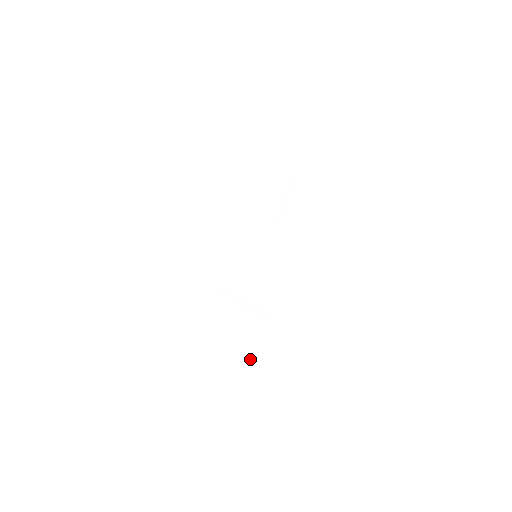
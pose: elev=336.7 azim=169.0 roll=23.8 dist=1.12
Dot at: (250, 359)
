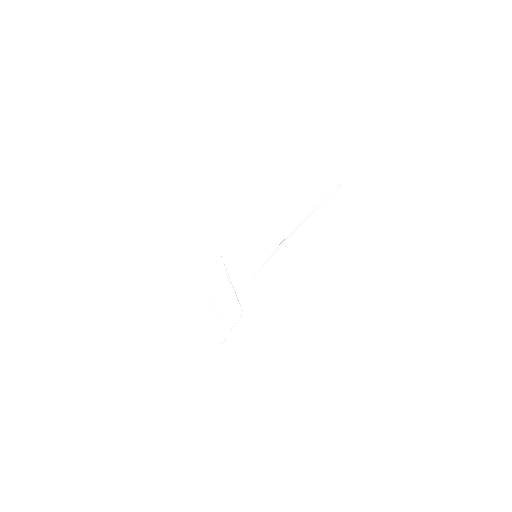
Dot at: (219, 332)
